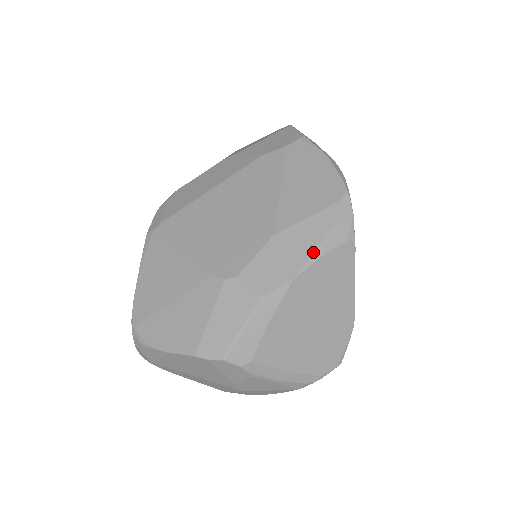
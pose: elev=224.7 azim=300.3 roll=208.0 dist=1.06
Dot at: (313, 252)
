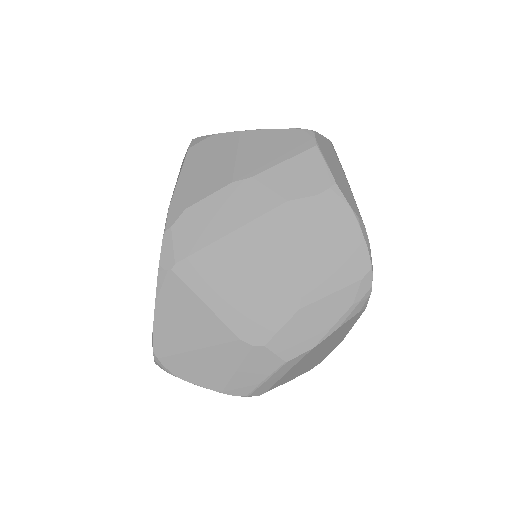
Dot at: (333, 326)
